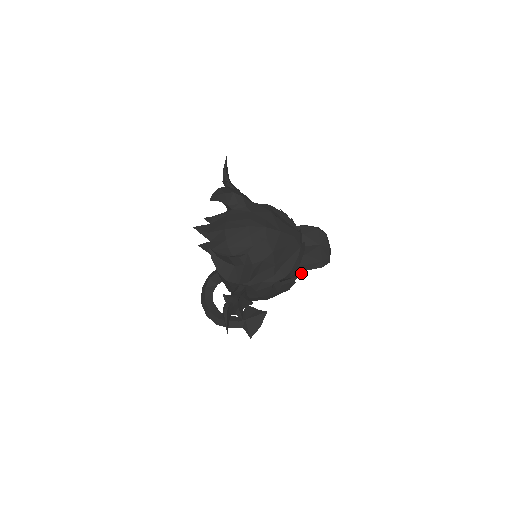
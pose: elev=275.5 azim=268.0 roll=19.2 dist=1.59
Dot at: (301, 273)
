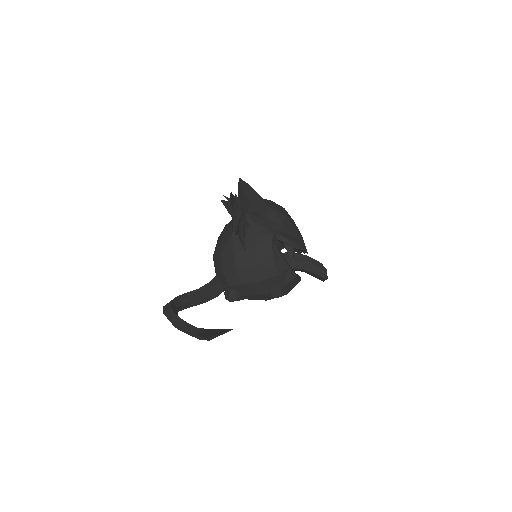
Dot at: (295, 275)
